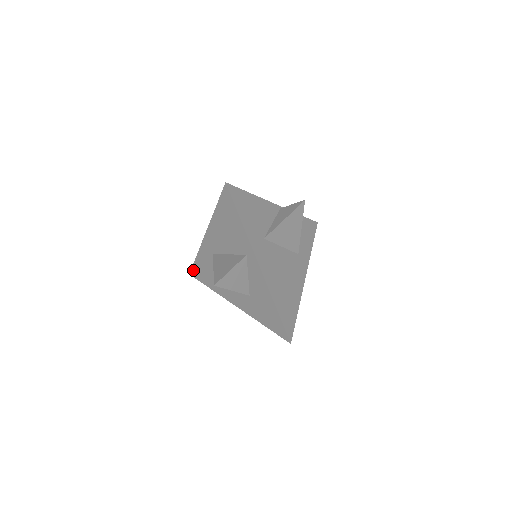
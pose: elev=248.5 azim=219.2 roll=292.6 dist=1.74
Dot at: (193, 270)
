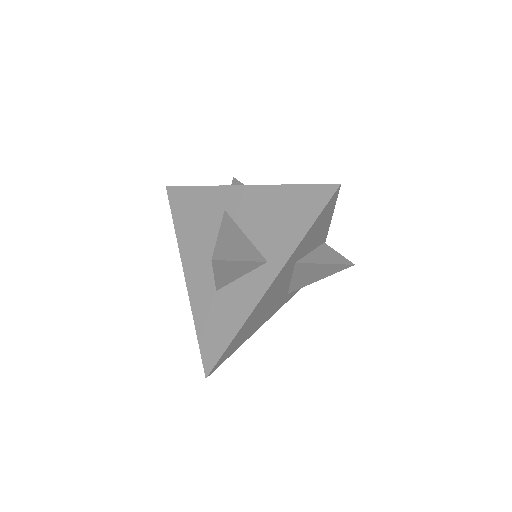
Dot at: (176, 190)
